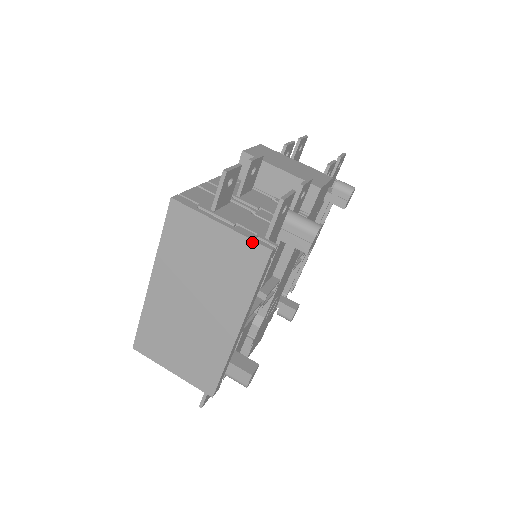
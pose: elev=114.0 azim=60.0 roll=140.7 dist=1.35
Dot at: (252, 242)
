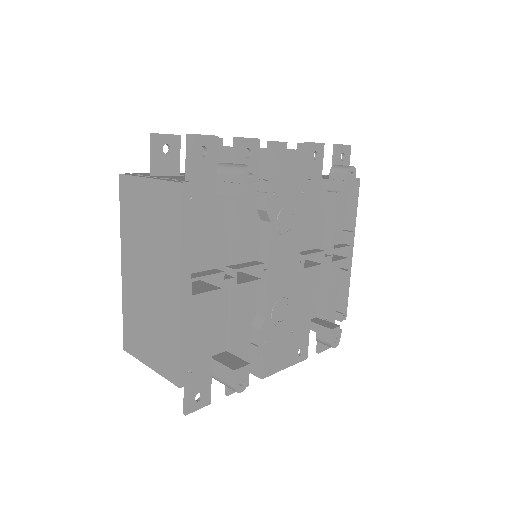
Dot at: (168, 183)
